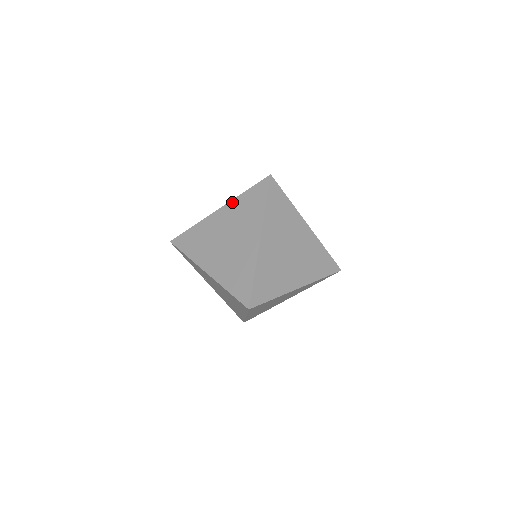
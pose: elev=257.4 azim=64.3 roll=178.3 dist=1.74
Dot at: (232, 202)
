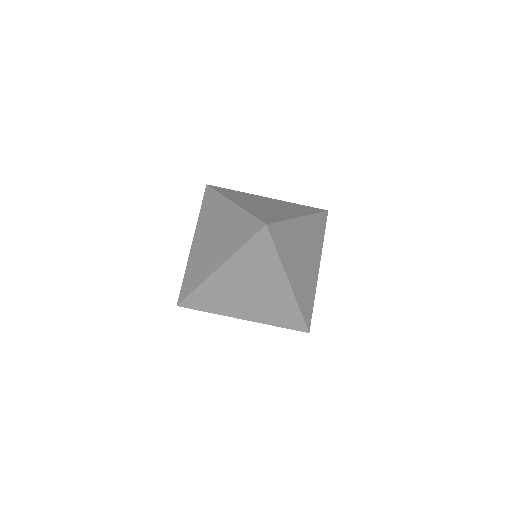
Dot at: (232, 259)
